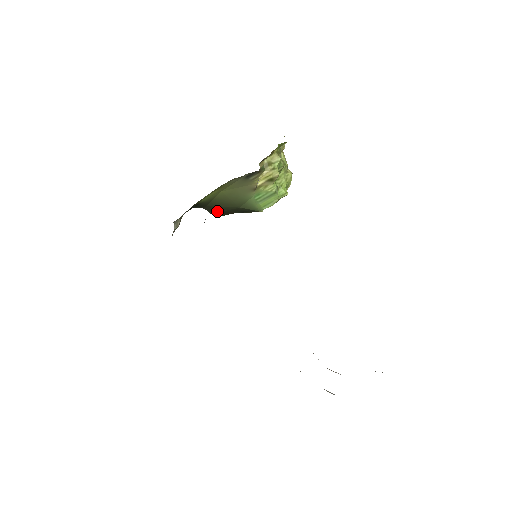
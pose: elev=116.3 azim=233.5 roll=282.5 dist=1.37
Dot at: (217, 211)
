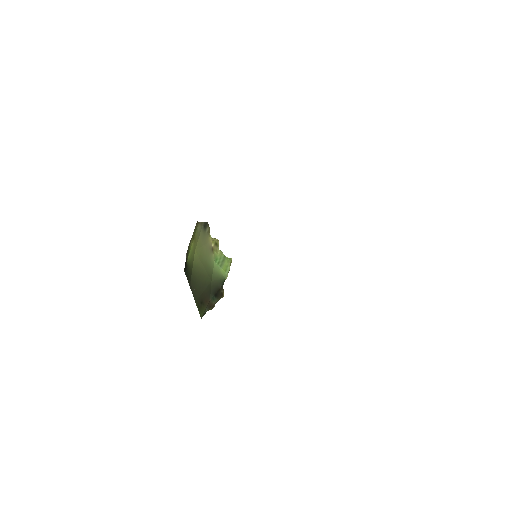
Dot at: (198, 294)
